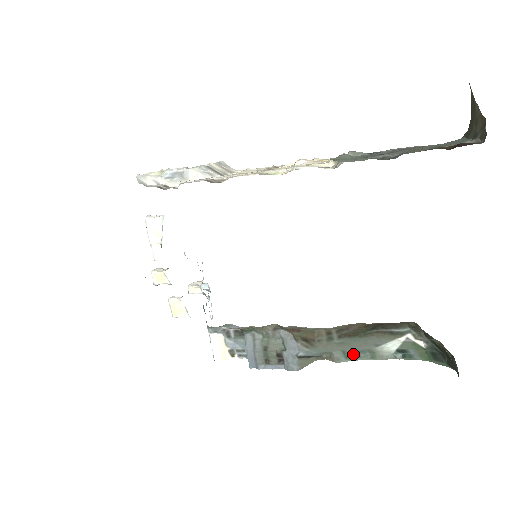
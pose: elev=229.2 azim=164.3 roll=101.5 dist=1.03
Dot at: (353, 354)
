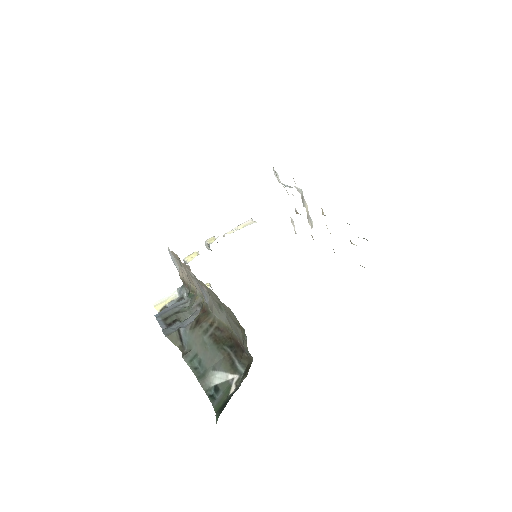
Dot at: (197, 364)
